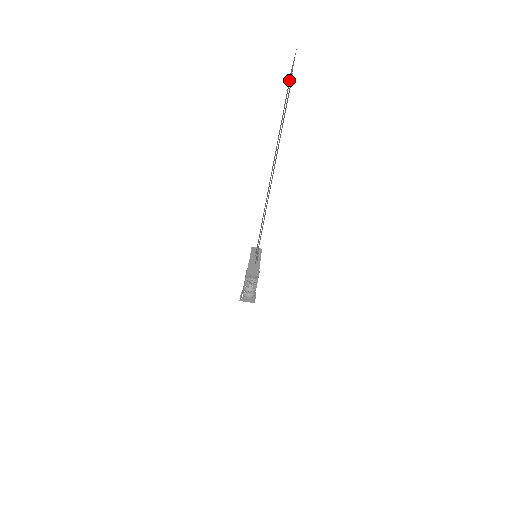
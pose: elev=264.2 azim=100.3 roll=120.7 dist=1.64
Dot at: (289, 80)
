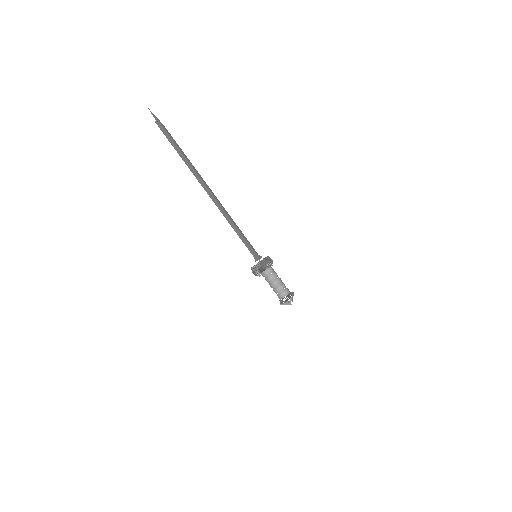
Dot at: occluded
